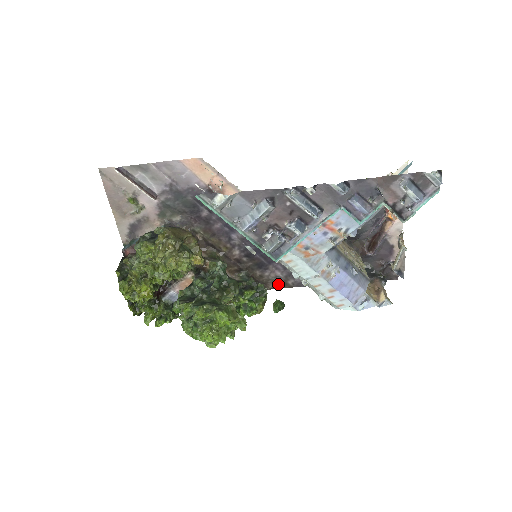
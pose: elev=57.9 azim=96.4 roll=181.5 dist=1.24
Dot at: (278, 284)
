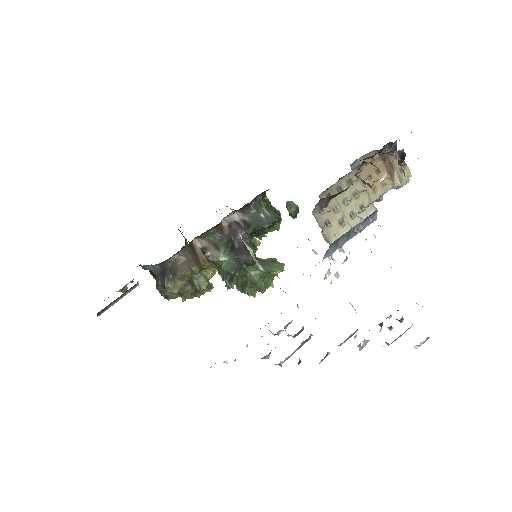
Dot at: occluded
